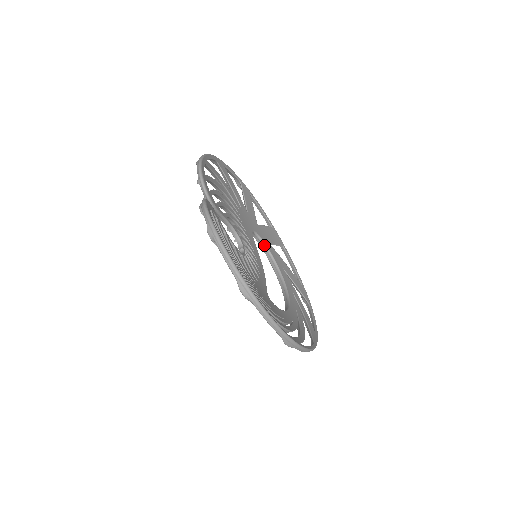
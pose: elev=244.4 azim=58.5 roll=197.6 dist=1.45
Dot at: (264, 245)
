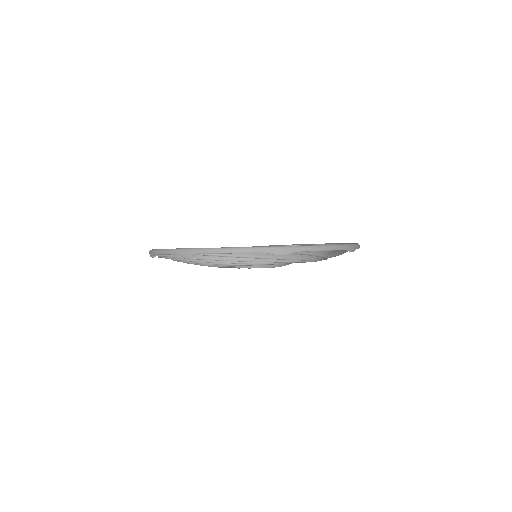
Dot at: occluded
